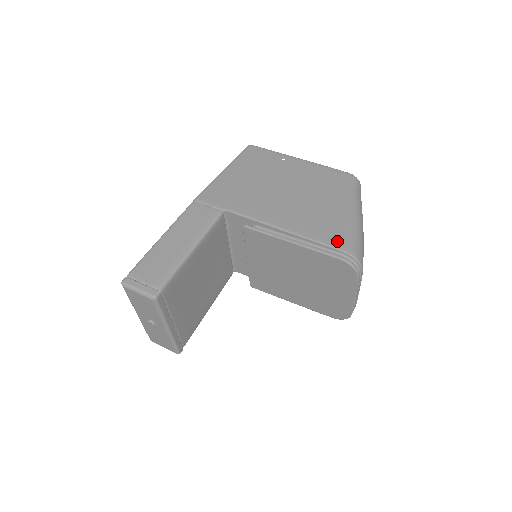
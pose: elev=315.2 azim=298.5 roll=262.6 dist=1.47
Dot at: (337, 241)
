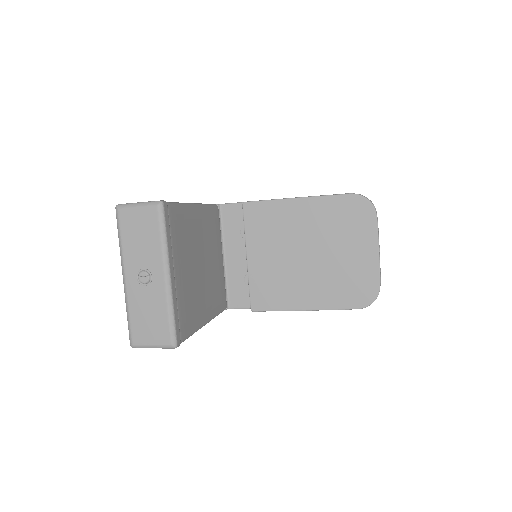
Dot at: occluded
